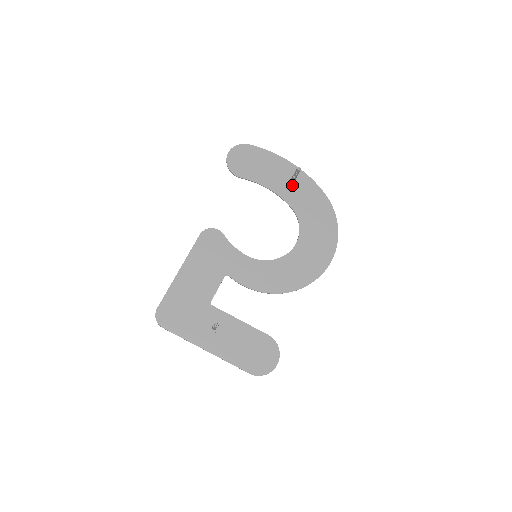
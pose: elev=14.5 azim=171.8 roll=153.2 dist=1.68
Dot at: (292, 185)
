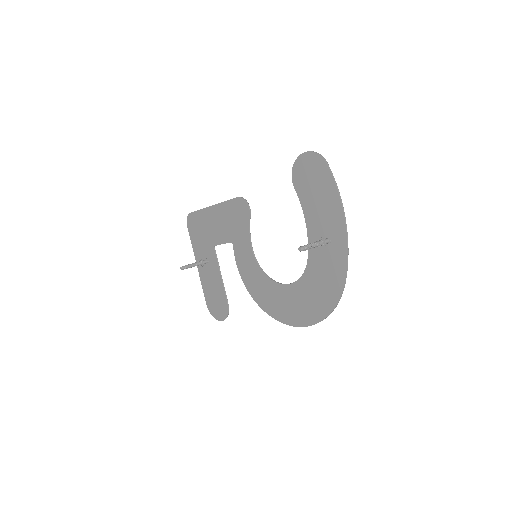
Dot at: (326, 243)
